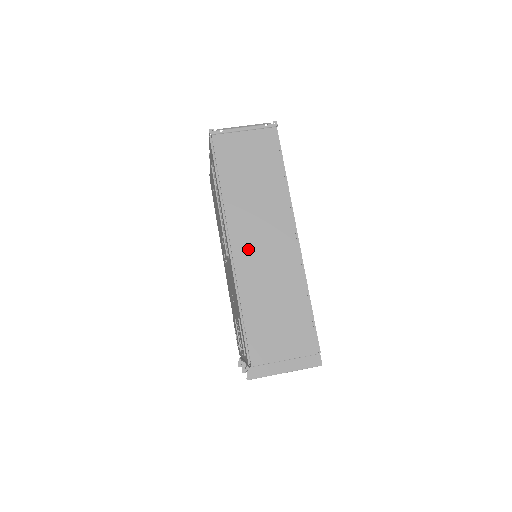
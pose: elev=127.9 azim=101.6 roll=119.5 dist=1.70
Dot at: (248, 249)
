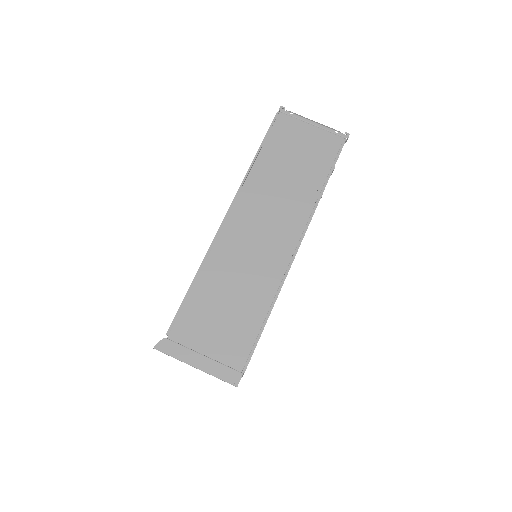
Dot at: (243, 228)
